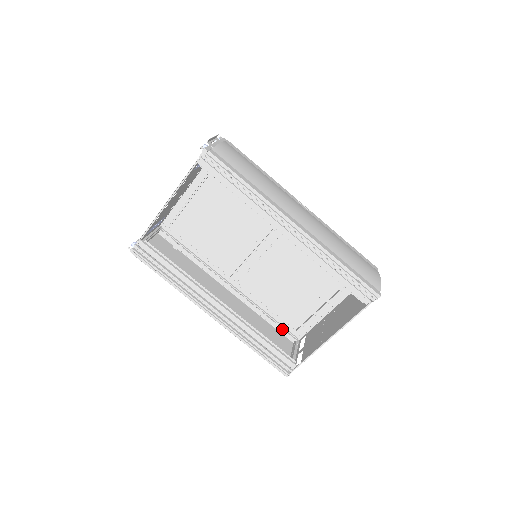
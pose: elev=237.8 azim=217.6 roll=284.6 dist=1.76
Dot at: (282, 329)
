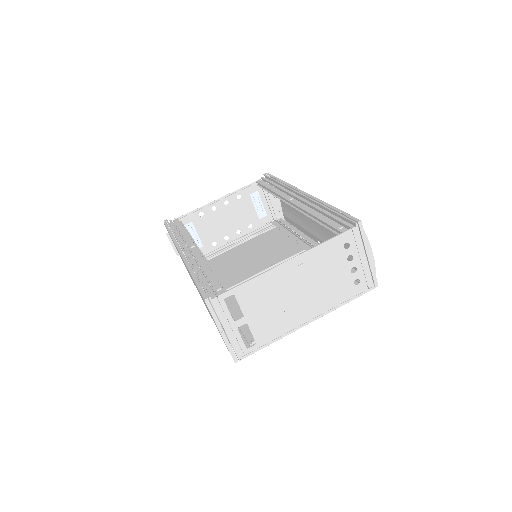
Dot at: occluded
